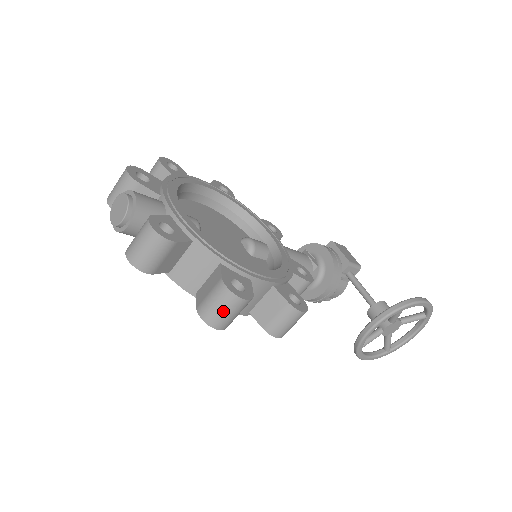
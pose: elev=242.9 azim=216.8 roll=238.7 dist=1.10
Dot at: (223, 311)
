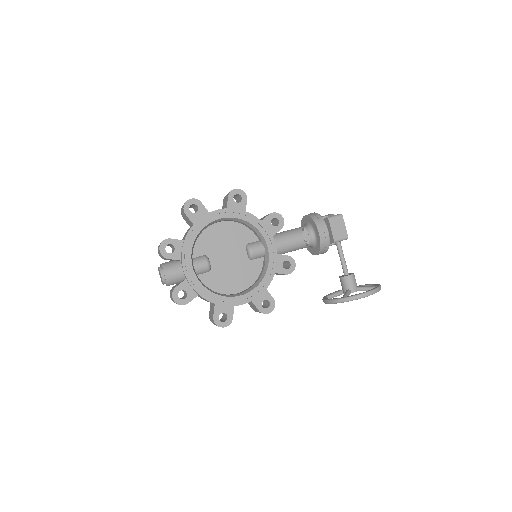
Dot at: occluded
